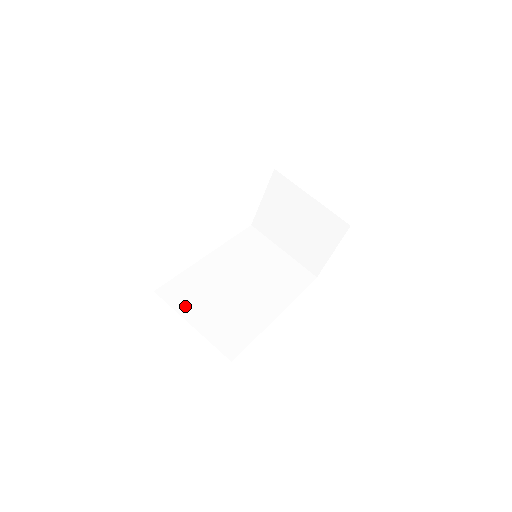
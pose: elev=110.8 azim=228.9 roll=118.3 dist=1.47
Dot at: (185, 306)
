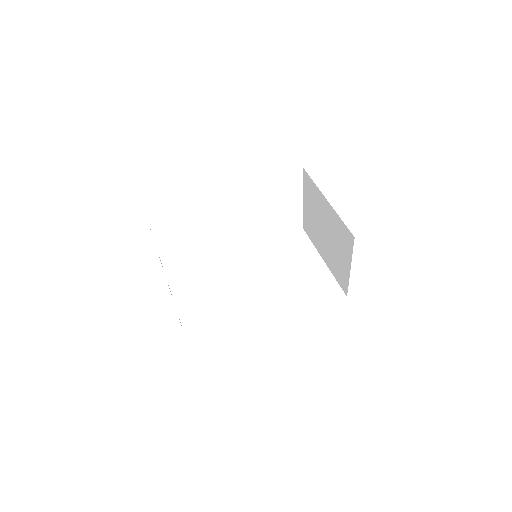
Dot at: (182, 291)
